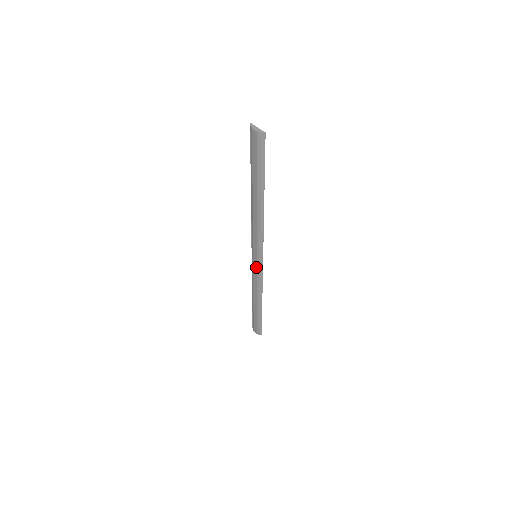
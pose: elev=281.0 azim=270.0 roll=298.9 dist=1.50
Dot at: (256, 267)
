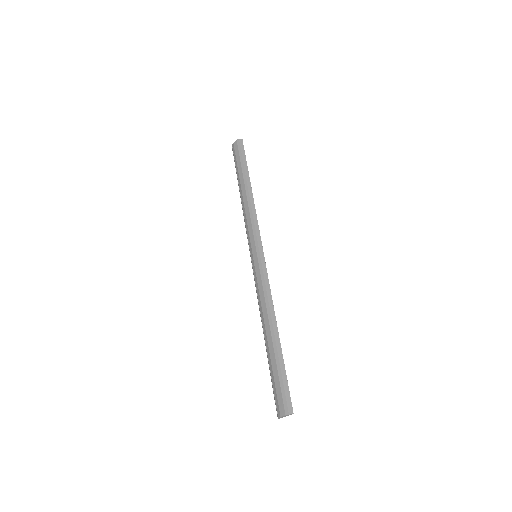
Dot at: (258, 268)
